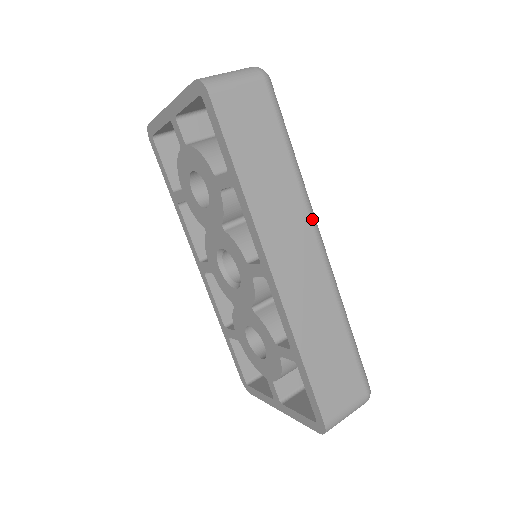
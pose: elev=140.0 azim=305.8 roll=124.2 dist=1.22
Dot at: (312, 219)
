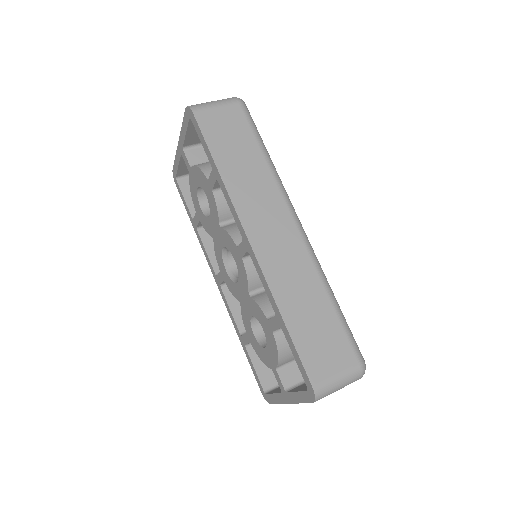
Dot at: (287, 202)
